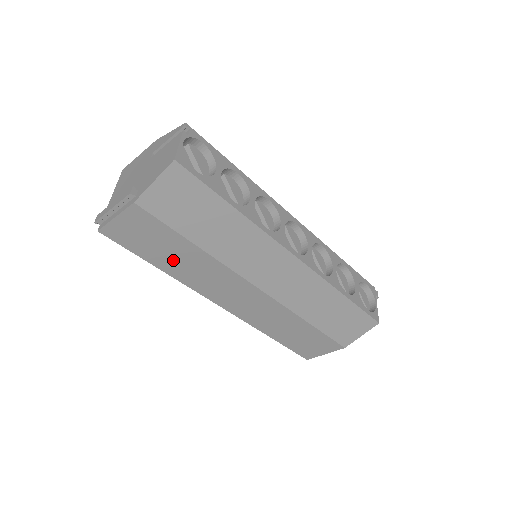
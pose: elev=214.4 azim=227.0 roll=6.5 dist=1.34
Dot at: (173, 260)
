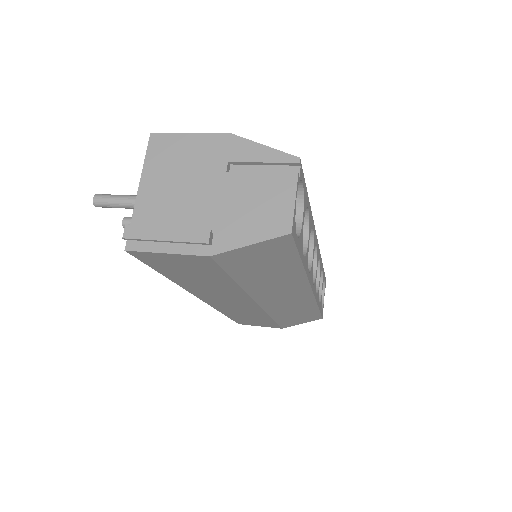
Dot at: (194, 280)
